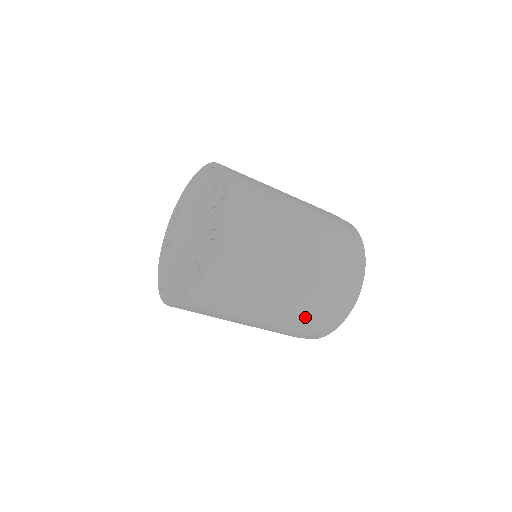
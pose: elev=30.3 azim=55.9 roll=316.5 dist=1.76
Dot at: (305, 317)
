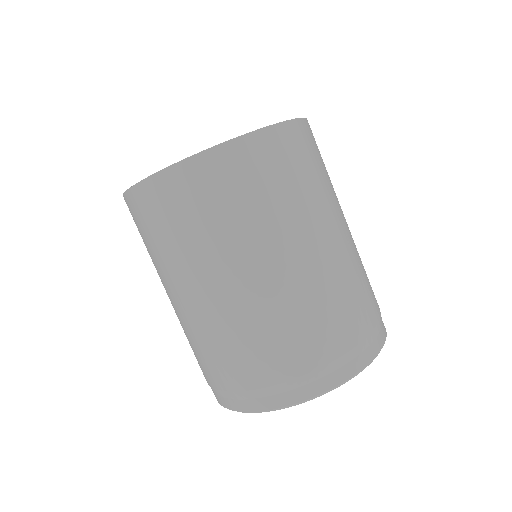
Dot at: (288, 331)
